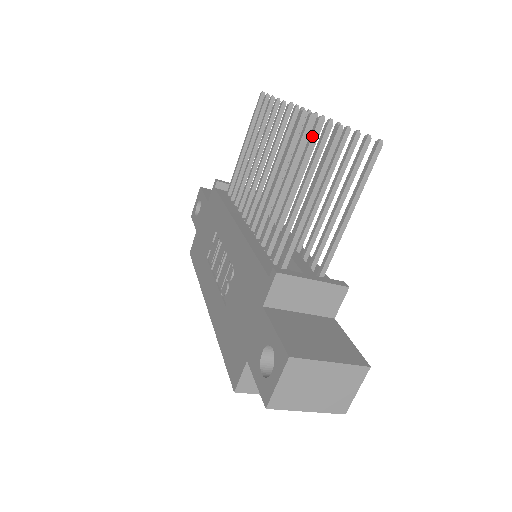
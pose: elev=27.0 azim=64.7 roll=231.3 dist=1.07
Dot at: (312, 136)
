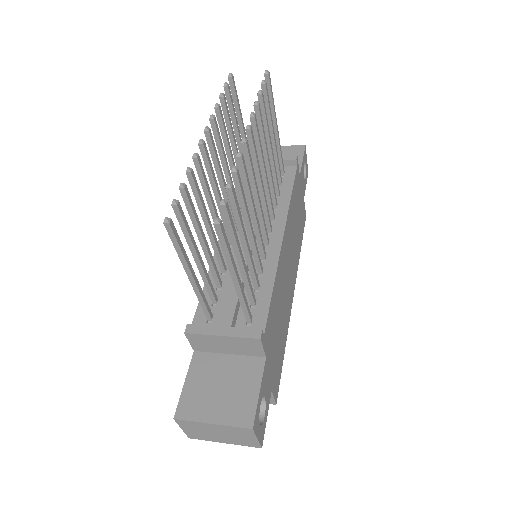
Dot at: (184, 202)
